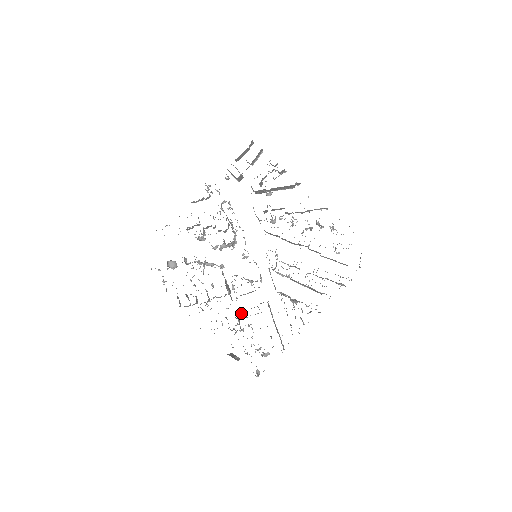
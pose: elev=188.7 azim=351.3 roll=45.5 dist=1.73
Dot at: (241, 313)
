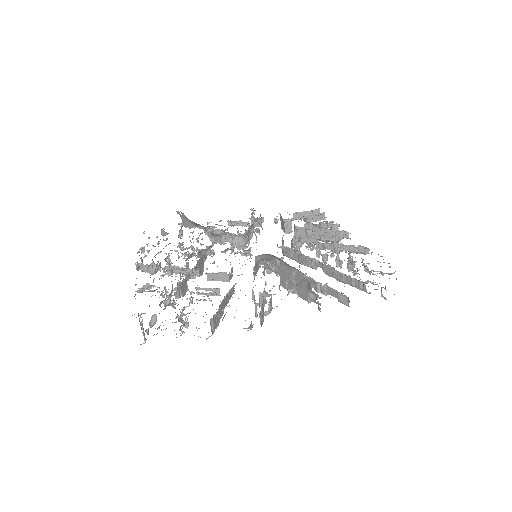
Dot at: occluded
